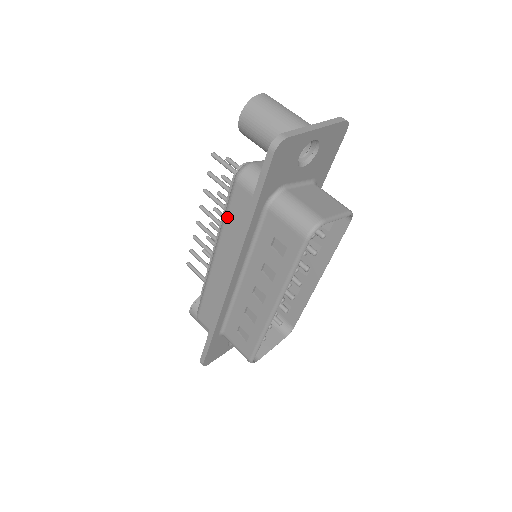
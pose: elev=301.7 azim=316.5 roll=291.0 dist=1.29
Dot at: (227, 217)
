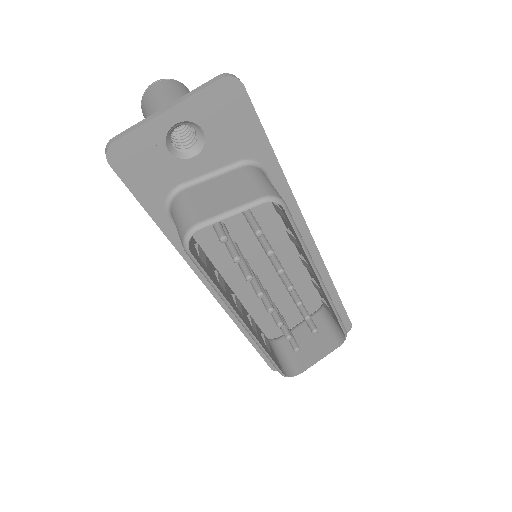
Dot at: occluded
